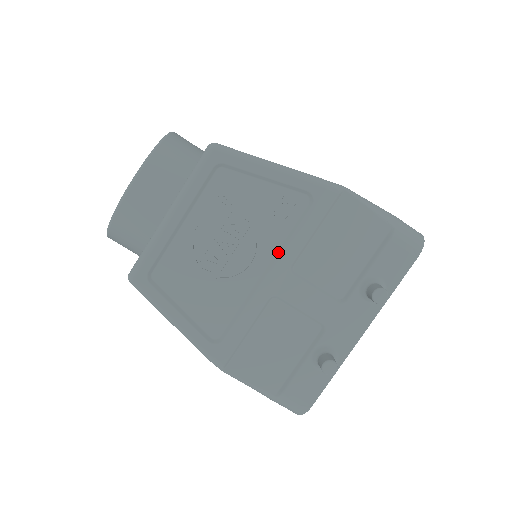
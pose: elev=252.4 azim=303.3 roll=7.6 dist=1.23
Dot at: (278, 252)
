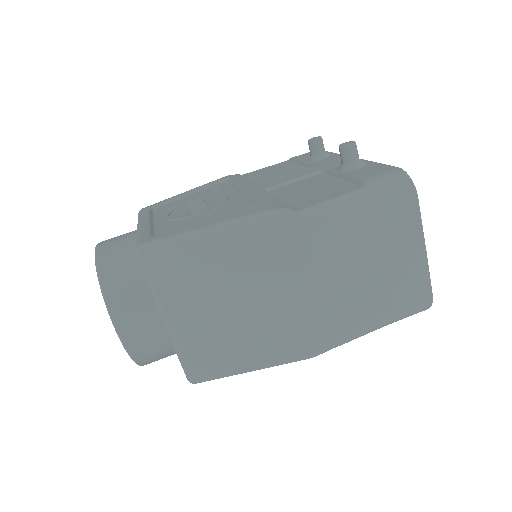
Dot at: (236, 188)
